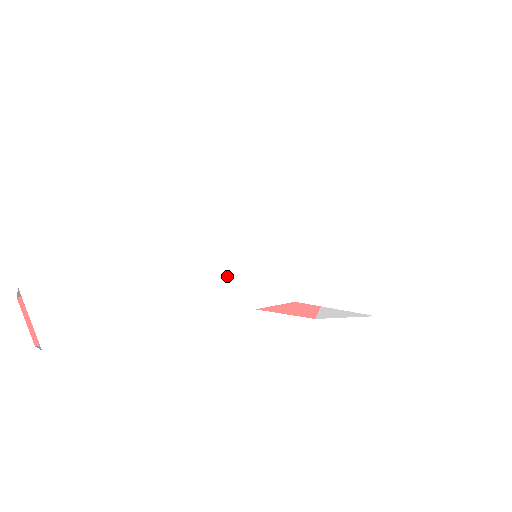
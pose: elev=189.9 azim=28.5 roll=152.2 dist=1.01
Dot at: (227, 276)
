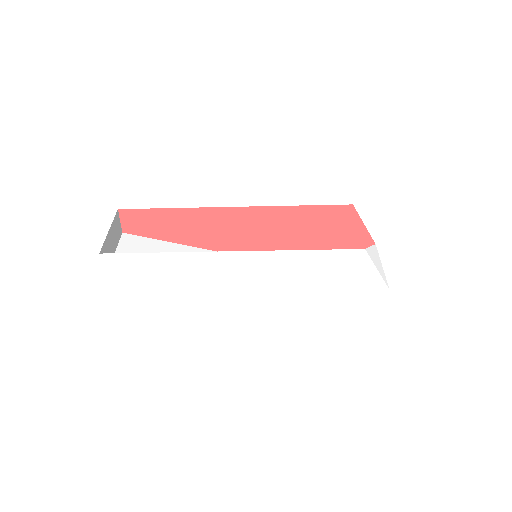
Dot at: (211, 281)
